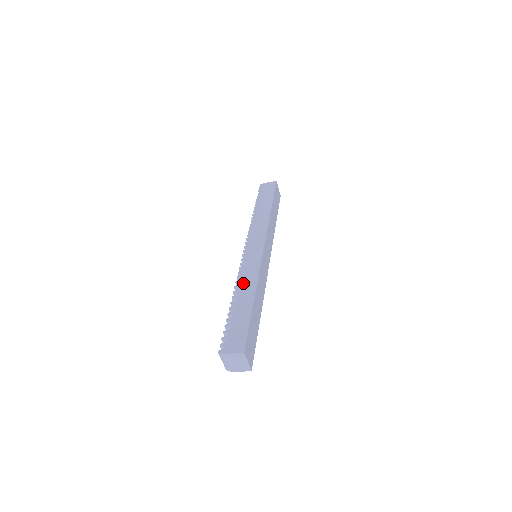
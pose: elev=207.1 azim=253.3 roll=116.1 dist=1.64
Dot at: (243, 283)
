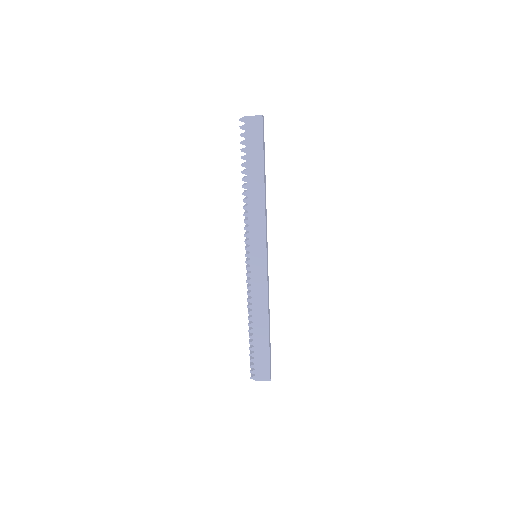
Dot at: (255, 310)
